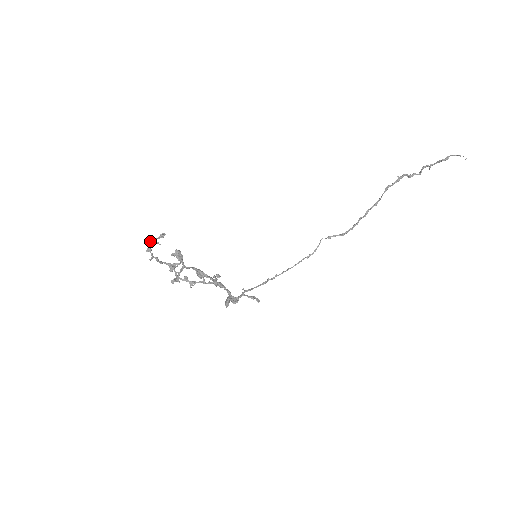
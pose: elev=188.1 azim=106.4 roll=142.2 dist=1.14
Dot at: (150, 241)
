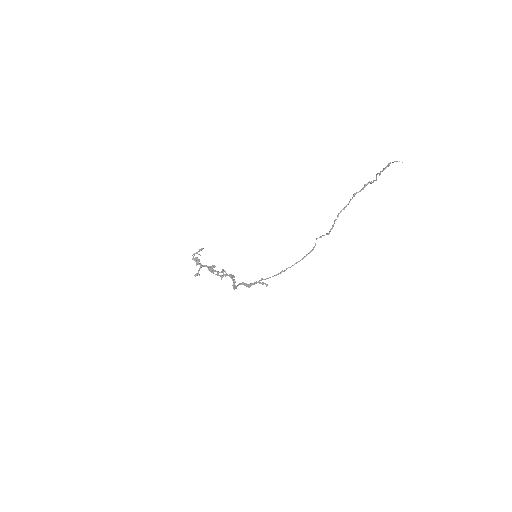
Dot at: (193, 254)
